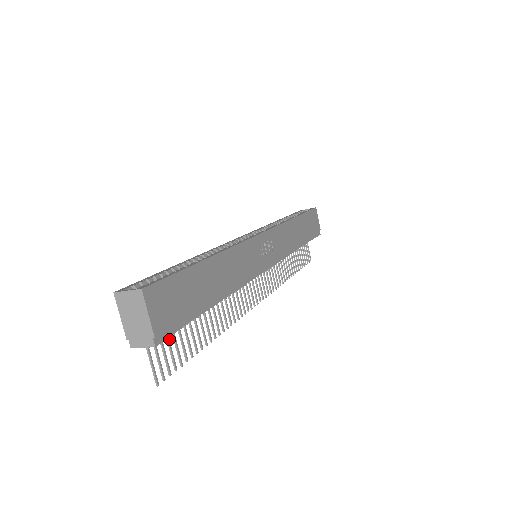
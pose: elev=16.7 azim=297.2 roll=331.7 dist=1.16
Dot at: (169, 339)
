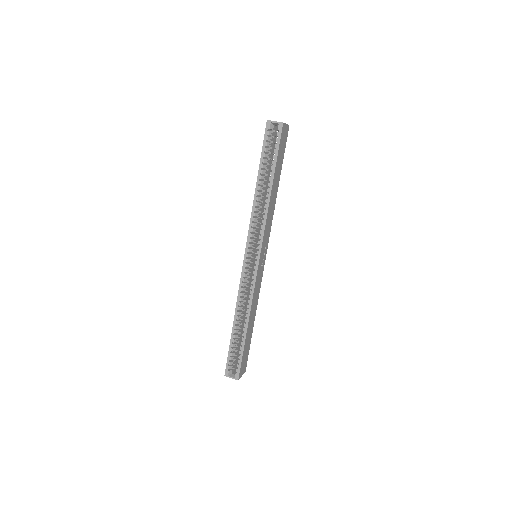
Dot at: occluded
